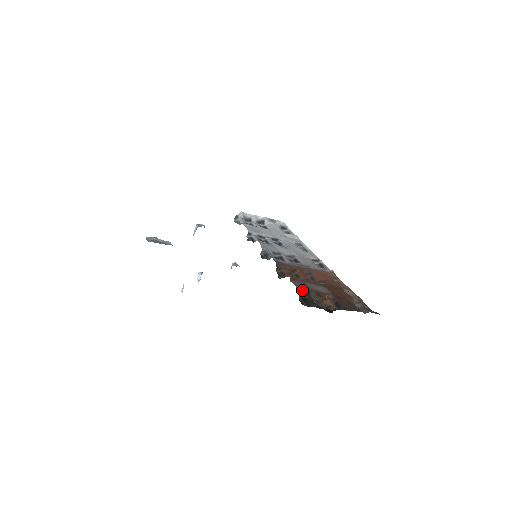
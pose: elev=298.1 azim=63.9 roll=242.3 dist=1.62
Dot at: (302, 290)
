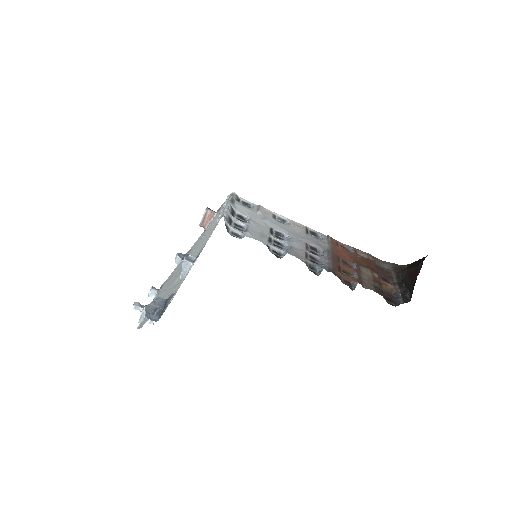
Dot at: (377, 291)
